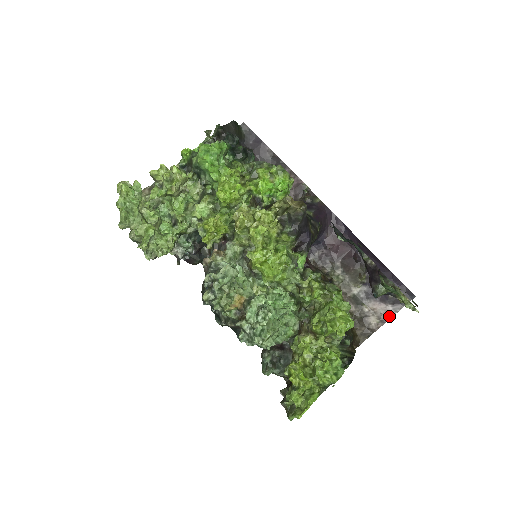
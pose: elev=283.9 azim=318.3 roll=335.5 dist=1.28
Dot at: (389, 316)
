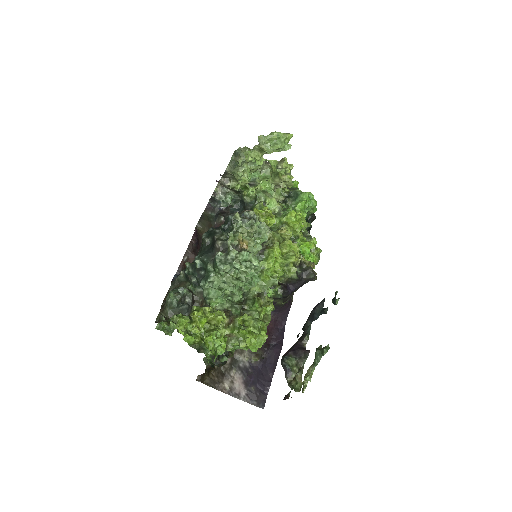
Dot at: (237, 396)
